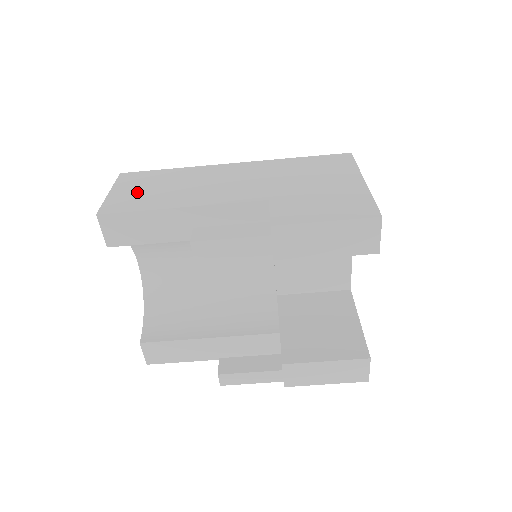
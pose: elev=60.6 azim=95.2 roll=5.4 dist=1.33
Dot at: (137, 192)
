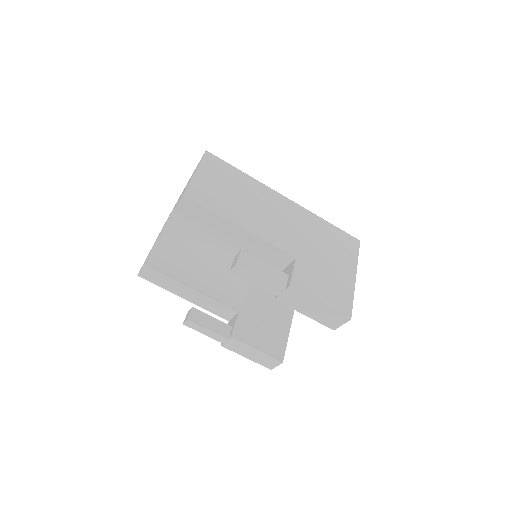
Dot at: (215, 187)
